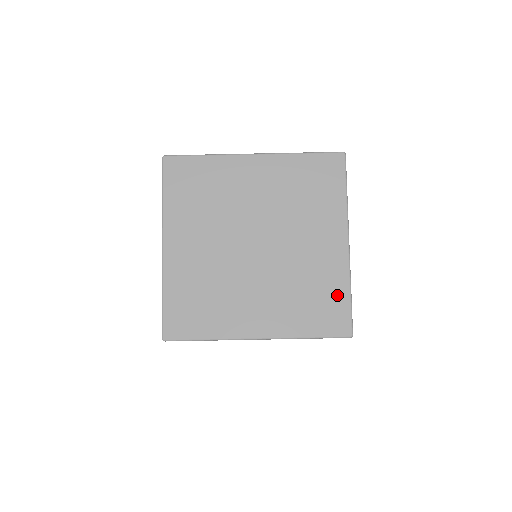
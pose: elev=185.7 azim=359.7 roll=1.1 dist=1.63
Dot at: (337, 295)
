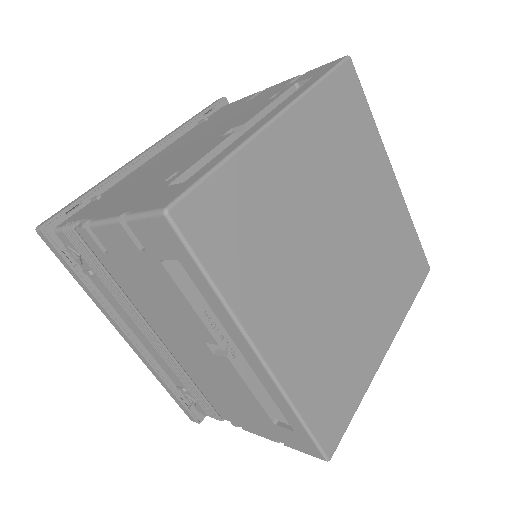
Dot at: (351, 394)
